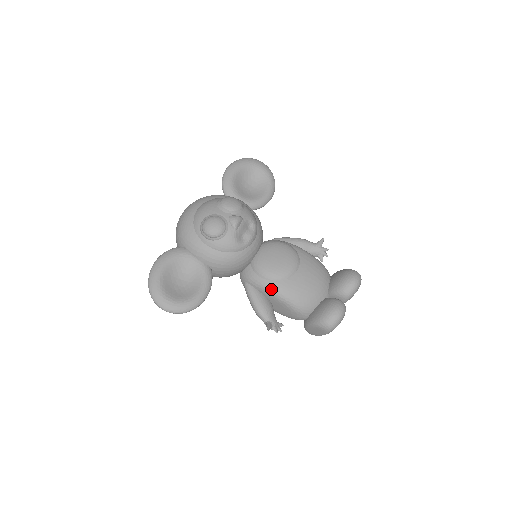
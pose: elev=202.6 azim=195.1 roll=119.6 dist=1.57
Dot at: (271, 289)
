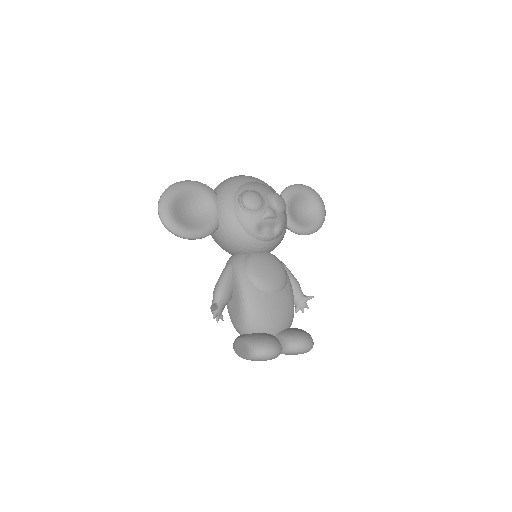
Dot at: (243, 284)
